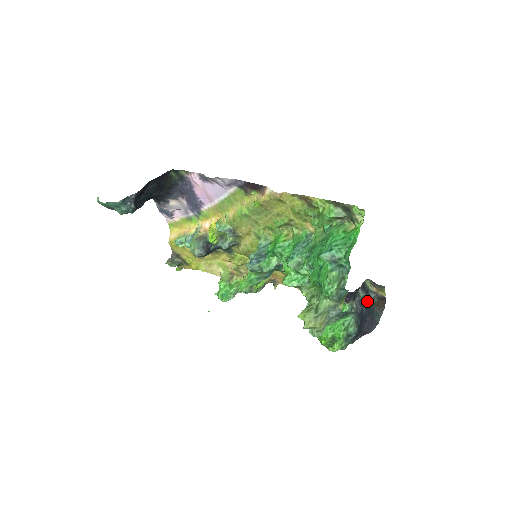
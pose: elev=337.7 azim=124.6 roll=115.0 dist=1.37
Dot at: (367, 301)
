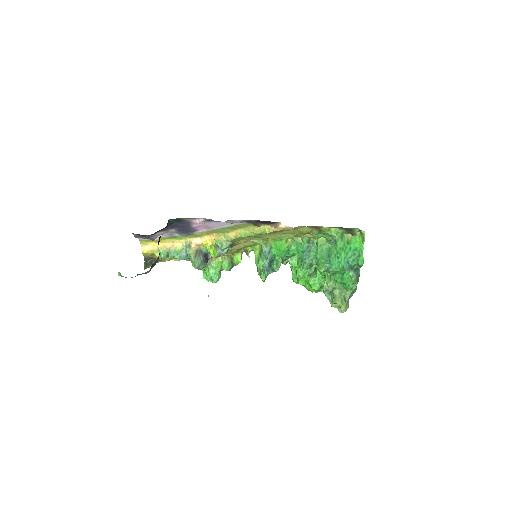
Dot at: occluded
